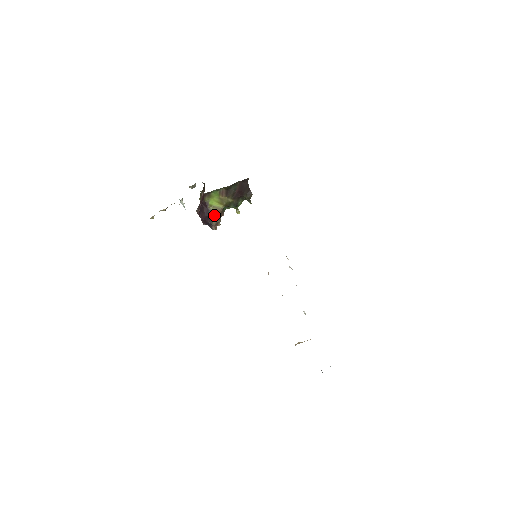
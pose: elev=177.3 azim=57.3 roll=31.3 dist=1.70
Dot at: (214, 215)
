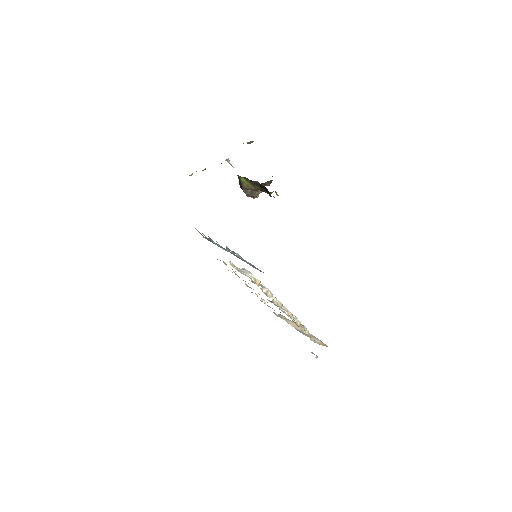
Dot at: (247, 191)
